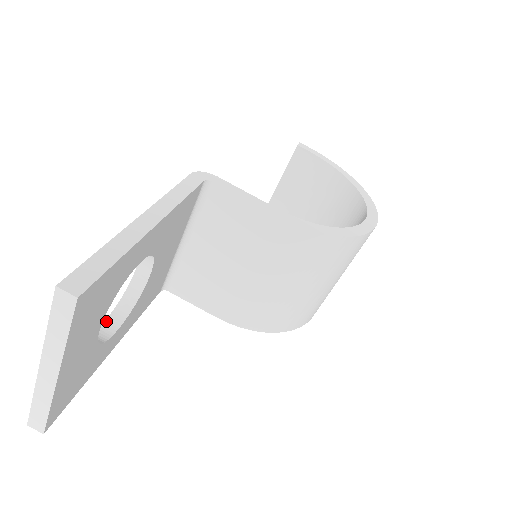
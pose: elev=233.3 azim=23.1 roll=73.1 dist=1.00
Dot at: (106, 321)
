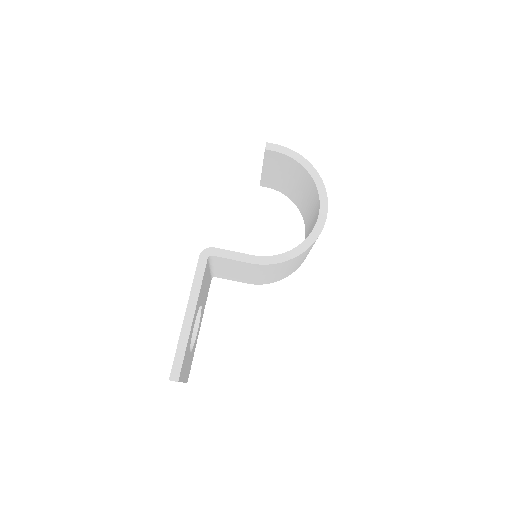
Dot at: occluded
